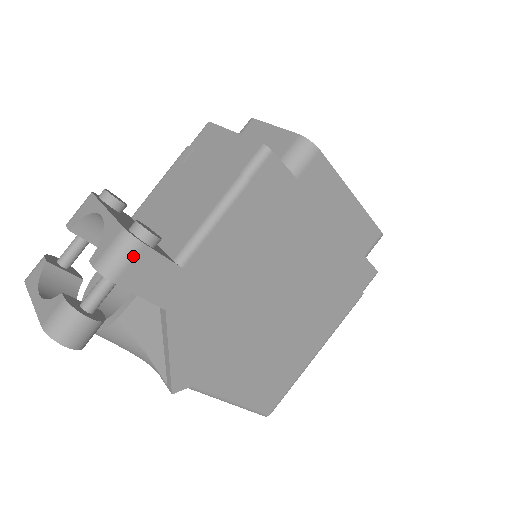
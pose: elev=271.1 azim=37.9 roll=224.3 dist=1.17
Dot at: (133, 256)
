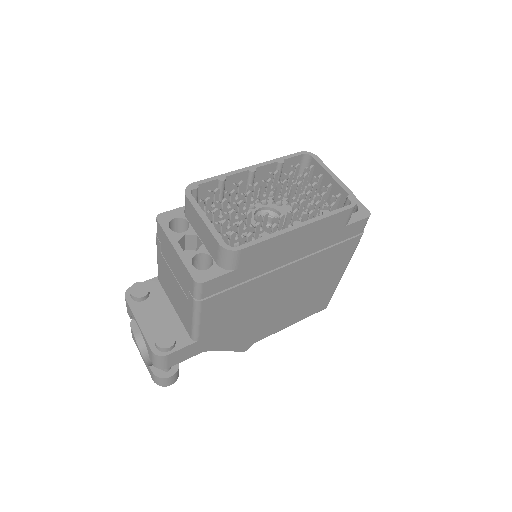
Dot at: (166, 360)
